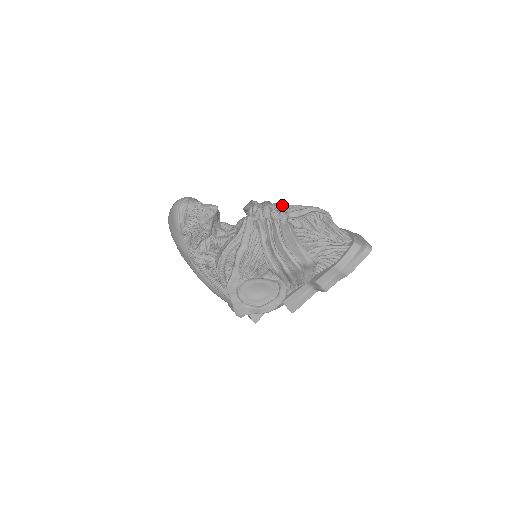
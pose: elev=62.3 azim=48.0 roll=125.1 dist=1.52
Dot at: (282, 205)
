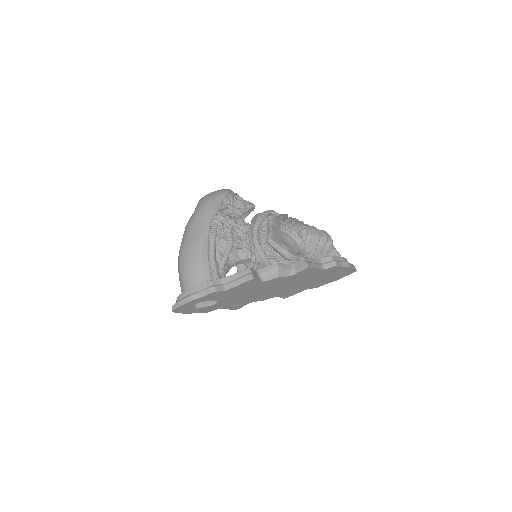
Dot at: occluded
